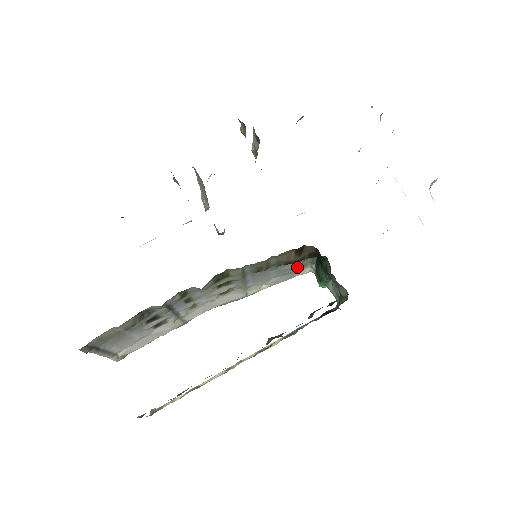
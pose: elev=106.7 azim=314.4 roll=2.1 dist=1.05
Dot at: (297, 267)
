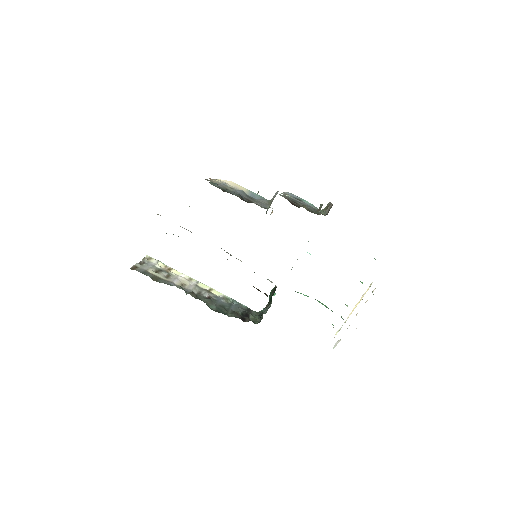
Dot at: occluded
